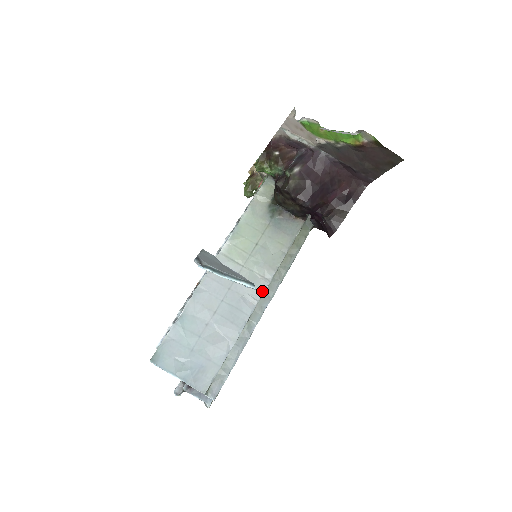
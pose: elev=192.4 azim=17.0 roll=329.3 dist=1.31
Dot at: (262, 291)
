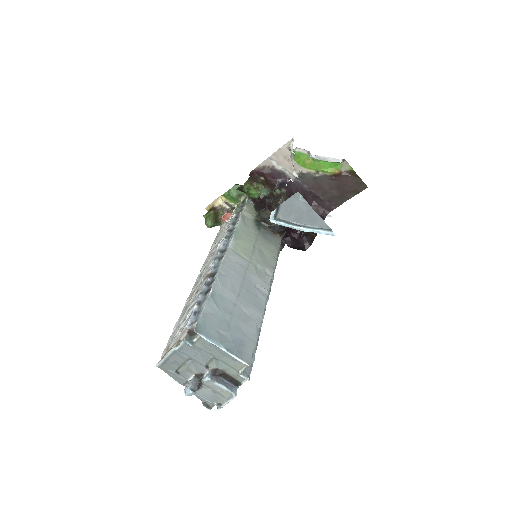
Dot at: (269, 284)
